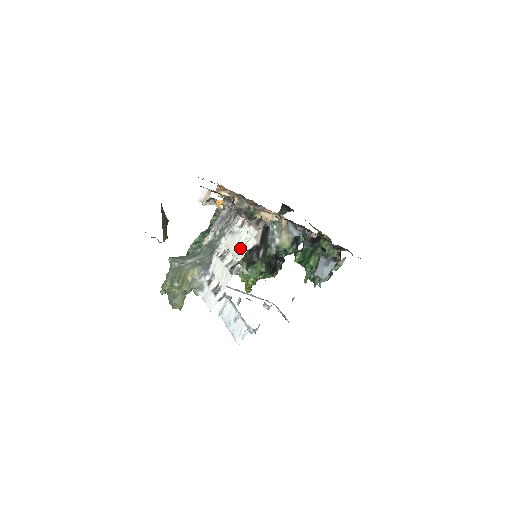
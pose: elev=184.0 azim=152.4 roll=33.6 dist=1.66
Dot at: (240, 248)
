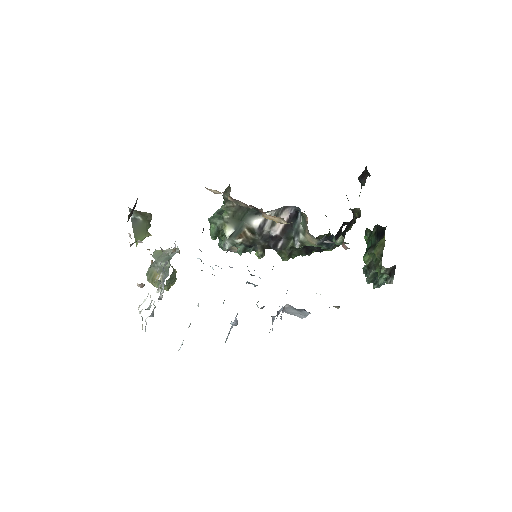
Dot at: occluded
